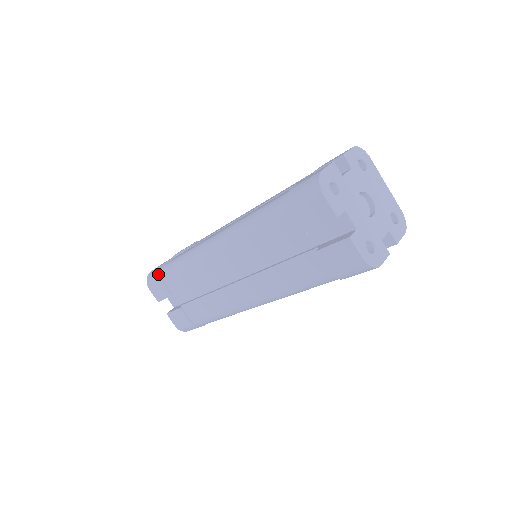
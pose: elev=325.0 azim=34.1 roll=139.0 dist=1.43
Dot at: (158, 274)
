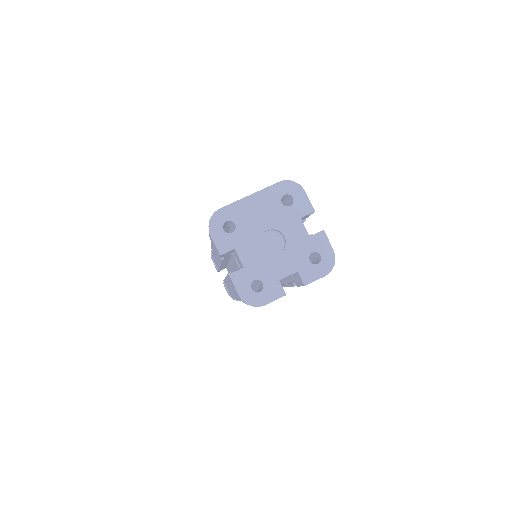
Dot at: occluded
